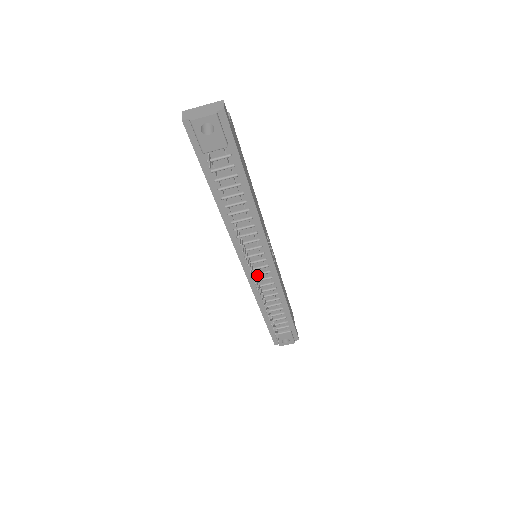
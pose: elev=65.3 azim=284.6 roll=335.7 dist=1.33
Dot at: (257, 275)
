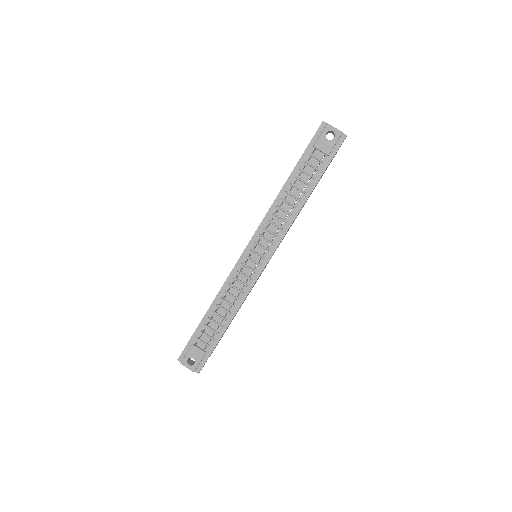
Dot at: (246, 266)
